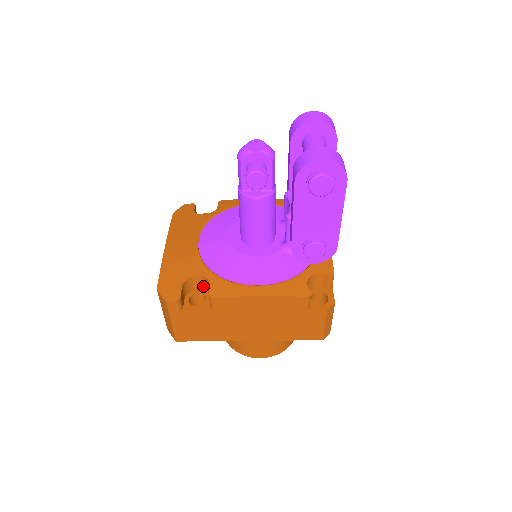
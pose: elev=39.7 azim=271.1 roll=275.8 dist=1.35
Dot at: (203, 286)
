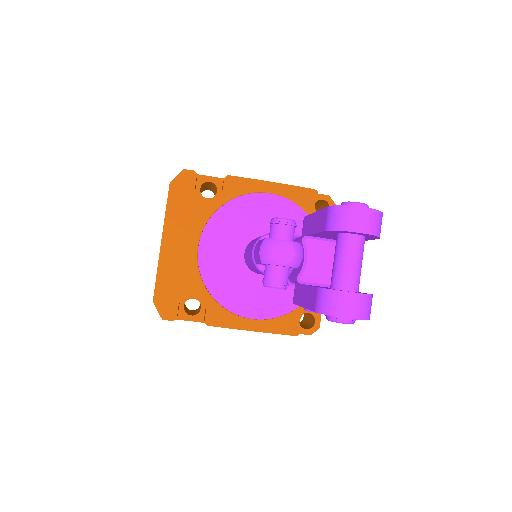
Dot at: occluded
